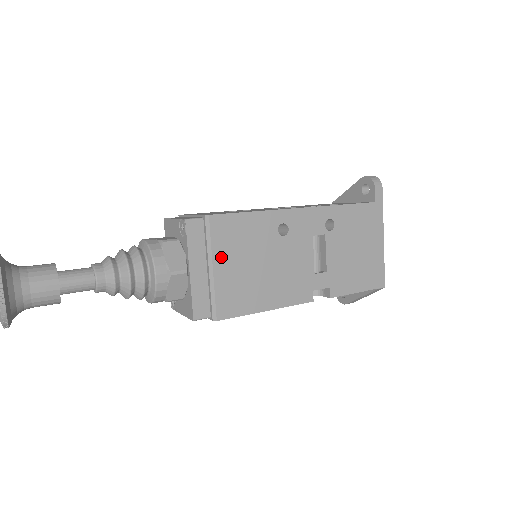
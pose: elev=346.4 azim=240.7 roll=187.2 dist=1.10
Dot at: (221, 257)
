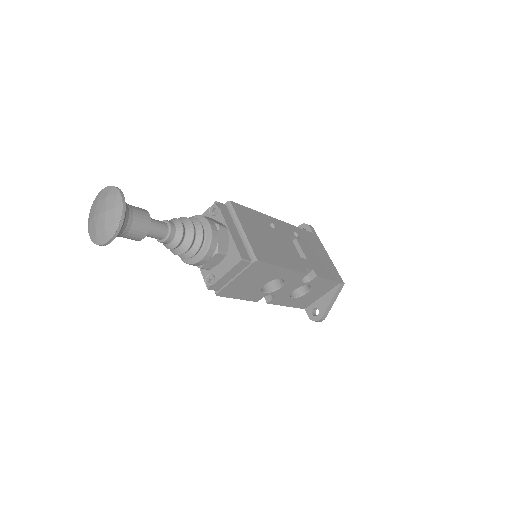
Dot at: (245, 225)
